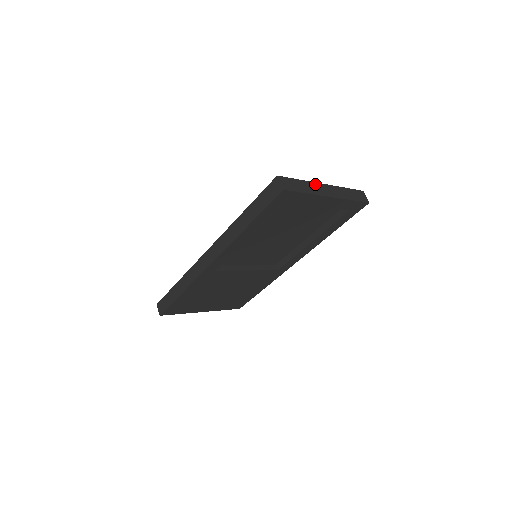
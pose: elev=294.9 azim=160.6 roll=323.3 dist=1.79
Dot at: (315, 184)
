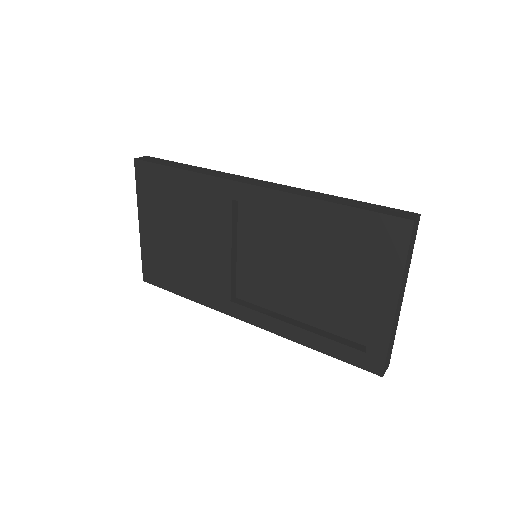
Dot at: (406, 280)
